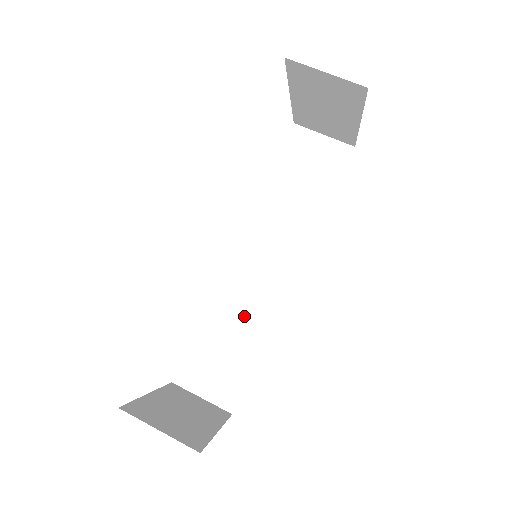
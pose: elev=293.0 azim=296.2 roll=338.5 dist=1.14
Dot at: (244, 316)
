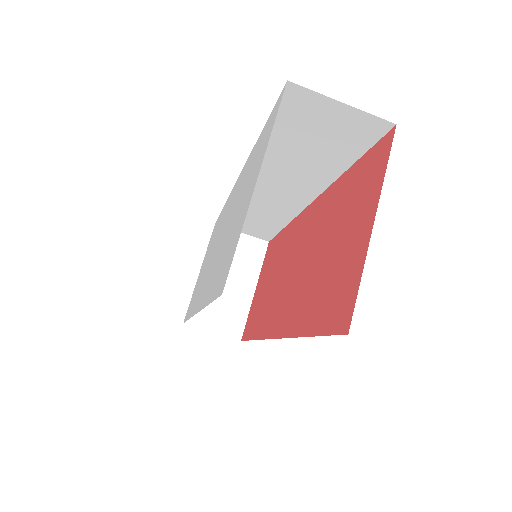
Dot at: (264, 211)
